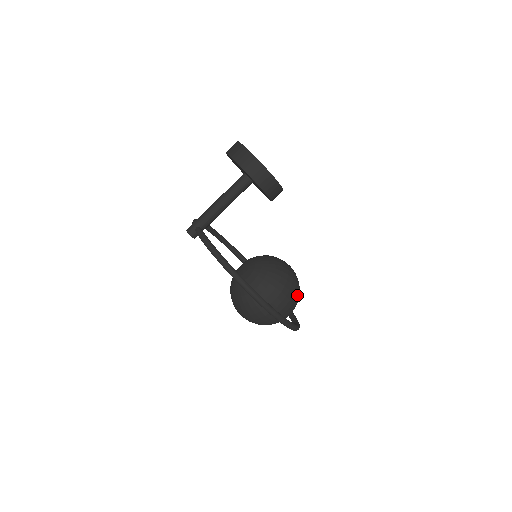
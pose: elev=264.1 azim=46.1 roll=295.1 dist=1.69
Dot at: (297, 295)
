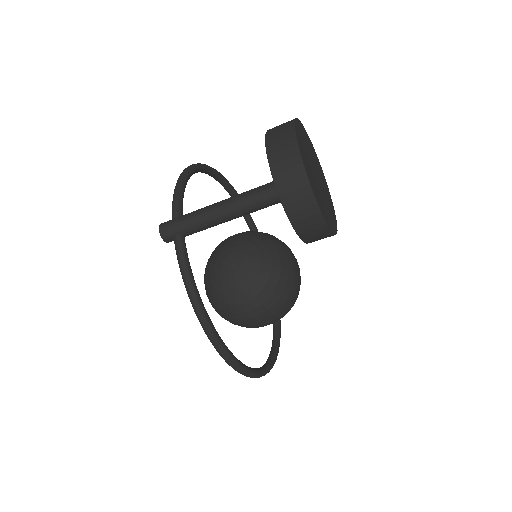
Dot at: occluded
